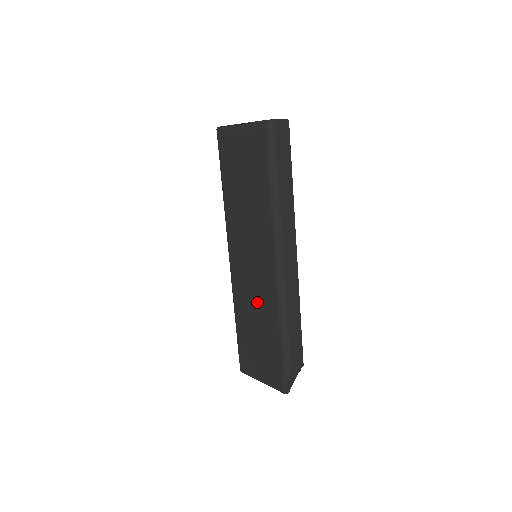
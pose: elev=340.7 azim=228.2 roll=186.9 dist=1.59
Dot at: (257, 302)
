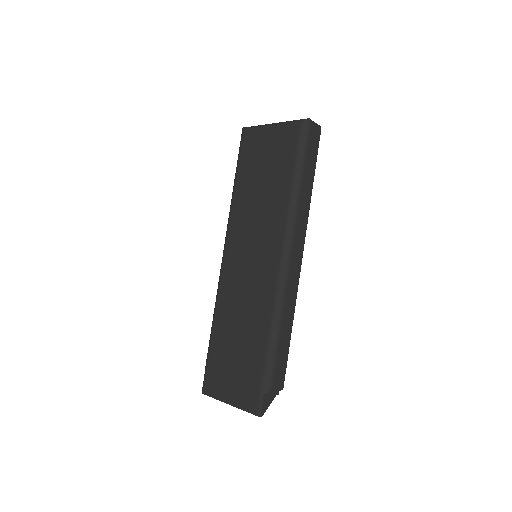
Dot at: (247, 305)
